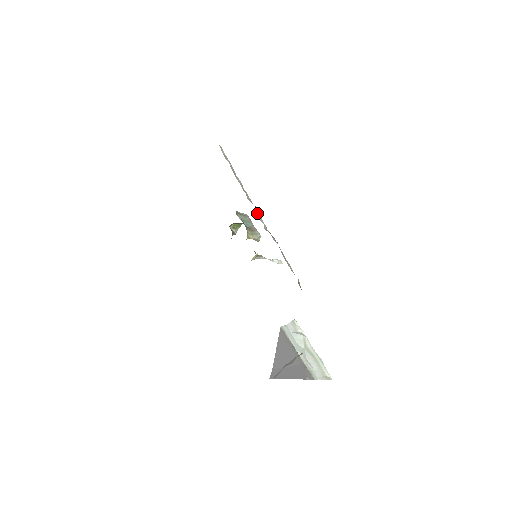
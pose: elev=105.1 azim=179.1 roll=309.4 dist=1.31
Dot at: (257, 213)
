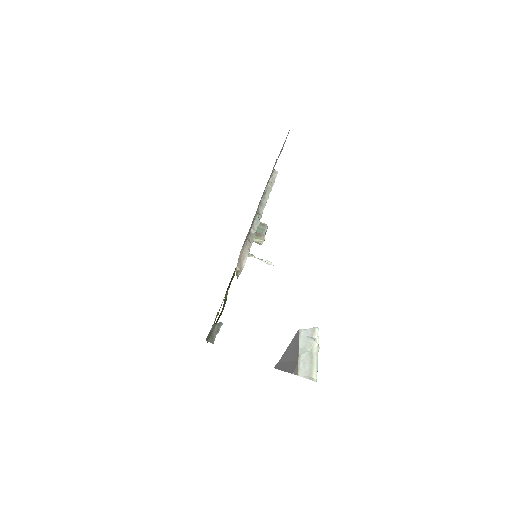
Dot at: (257, 221)
